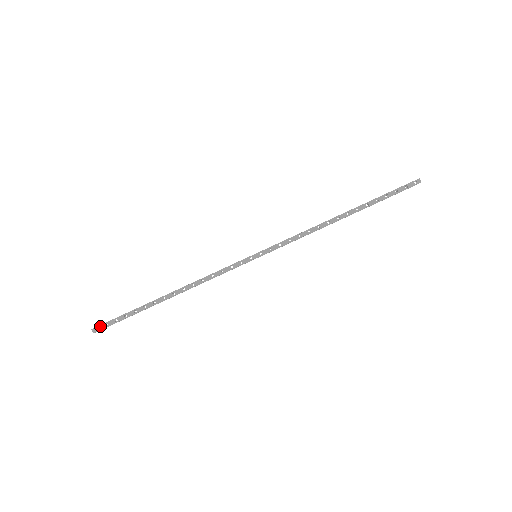
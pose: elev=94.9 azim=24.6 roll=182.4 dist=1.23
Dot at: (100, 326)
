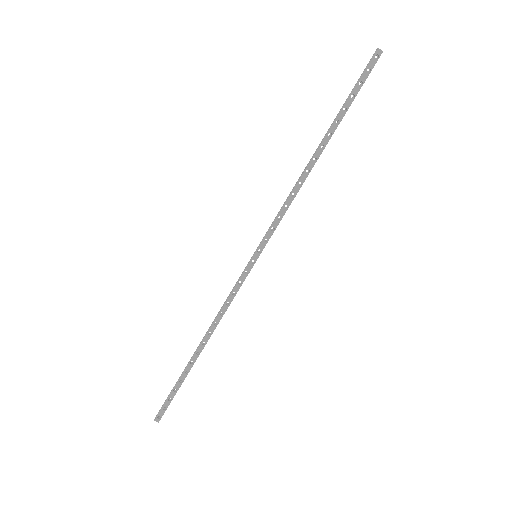
Dot at: (160, 413)
